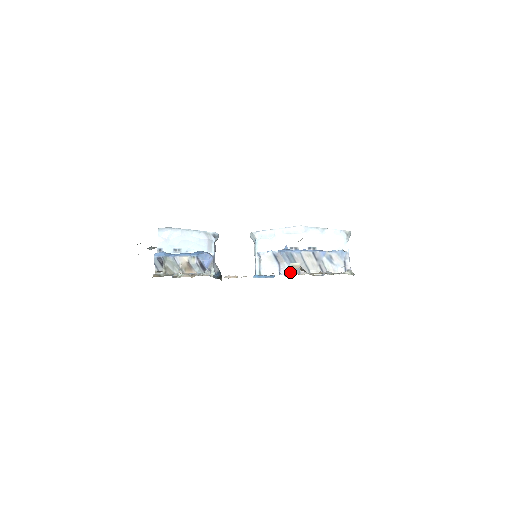
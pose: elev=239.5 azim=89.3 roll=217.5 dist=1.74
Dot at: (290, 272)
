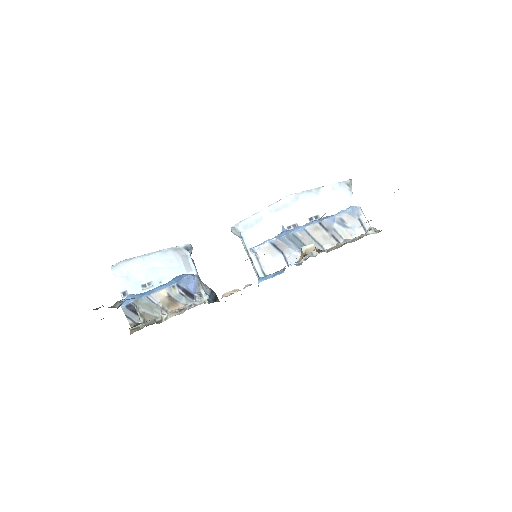
Dot at: occluded
